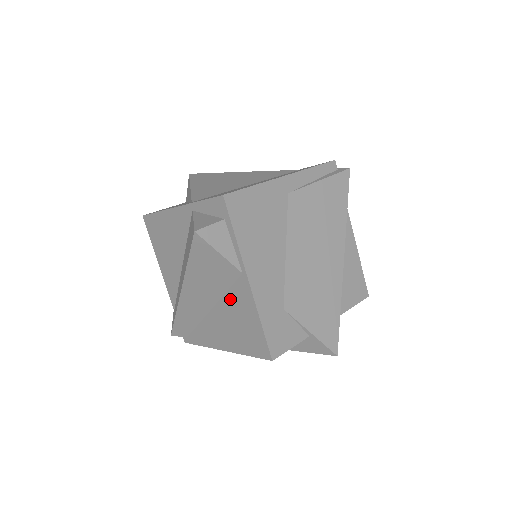
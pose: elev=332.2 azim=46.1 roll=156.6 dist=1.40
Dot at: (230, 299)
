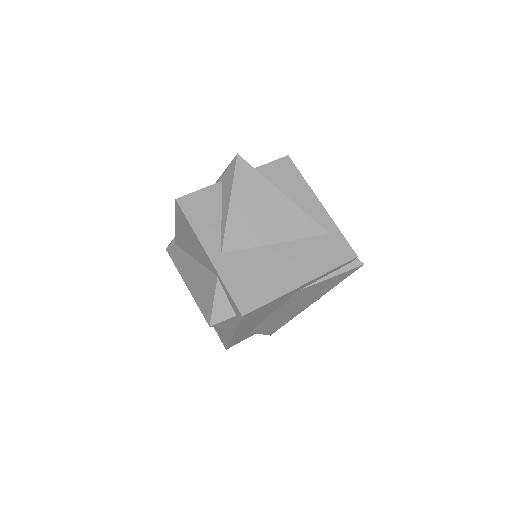
Dot at: occluded
